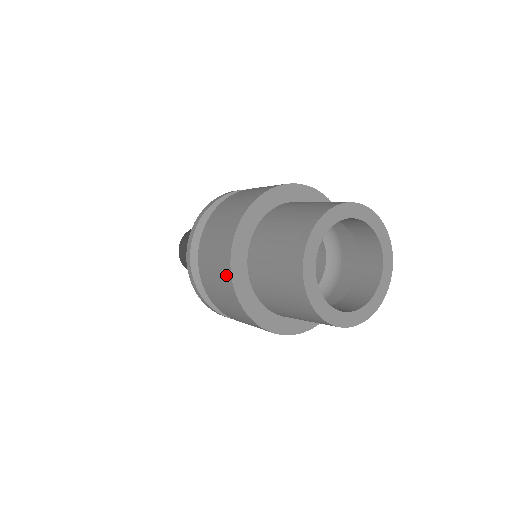
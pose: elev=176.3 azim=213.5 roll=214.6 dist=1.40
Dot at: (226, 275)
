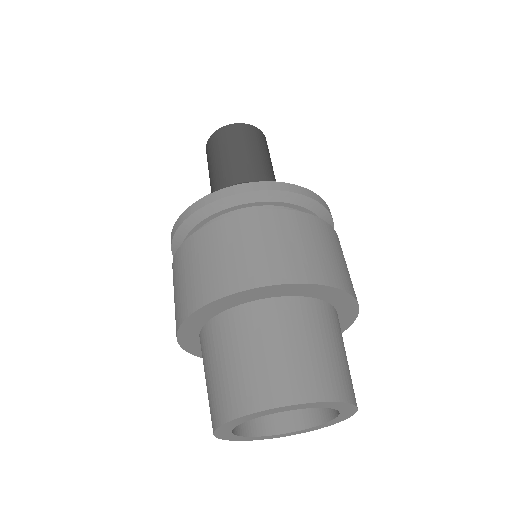
Dot at: occluded
